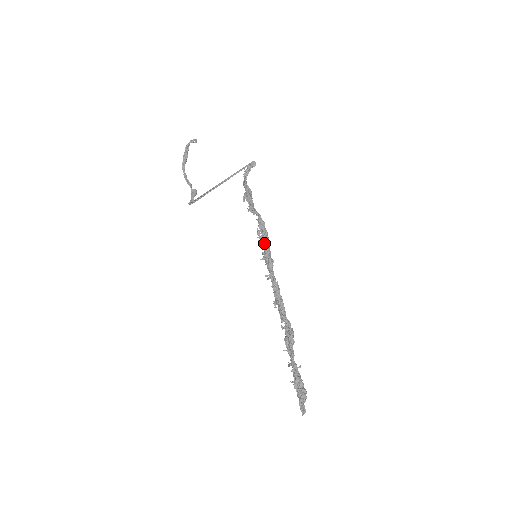
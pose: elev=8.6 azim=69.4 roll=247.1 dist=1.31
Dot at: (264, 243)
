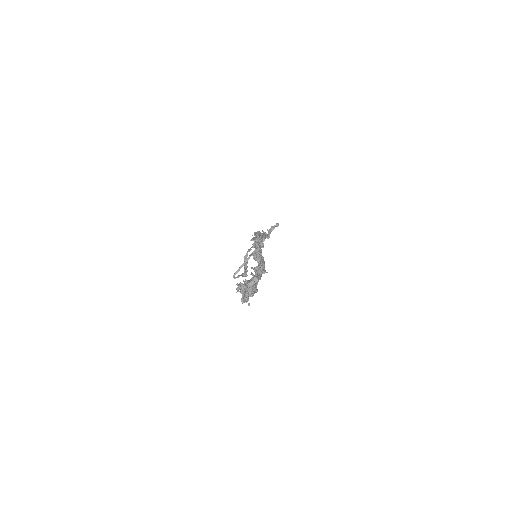
Dot at: (255, 240)
